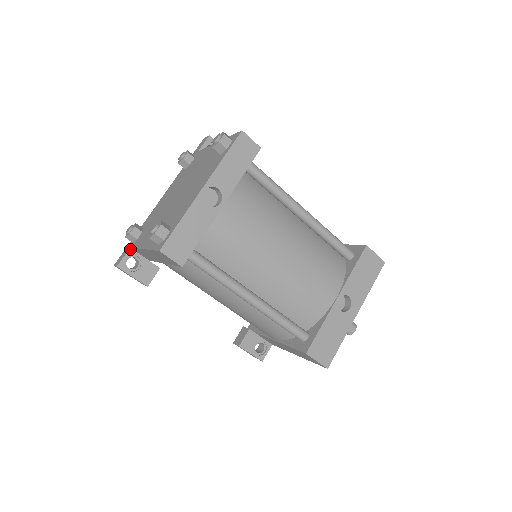
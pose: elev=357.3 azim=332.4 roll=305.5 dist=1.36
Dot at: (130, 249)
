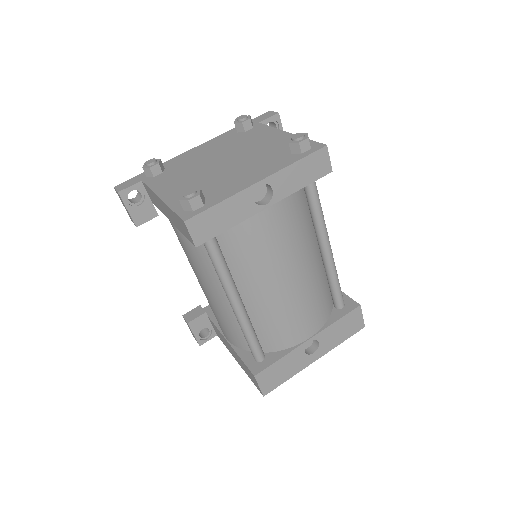
Dot at: (141, 182)
